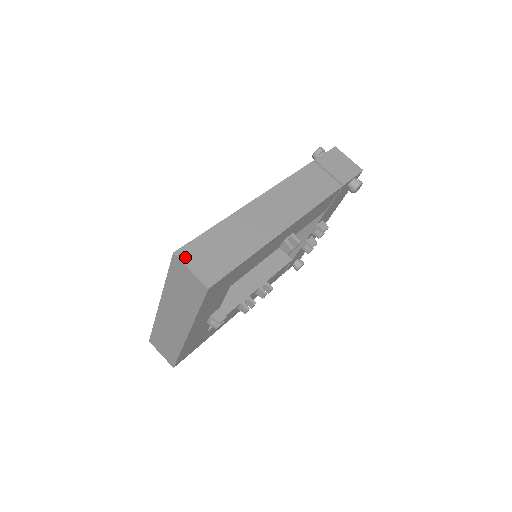
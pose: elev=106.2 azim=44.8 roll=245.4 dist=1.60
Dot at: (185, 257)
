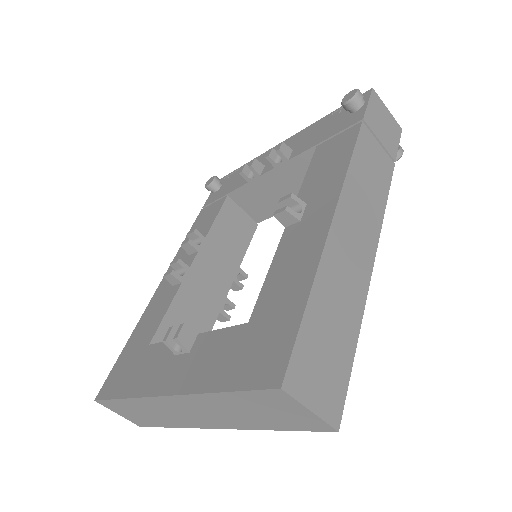
Dot at: (297, 388)
